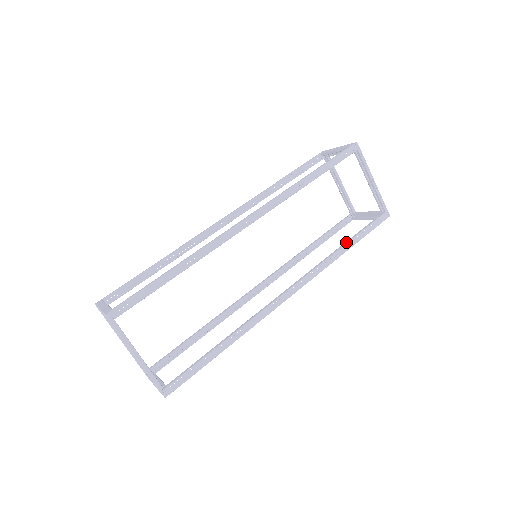
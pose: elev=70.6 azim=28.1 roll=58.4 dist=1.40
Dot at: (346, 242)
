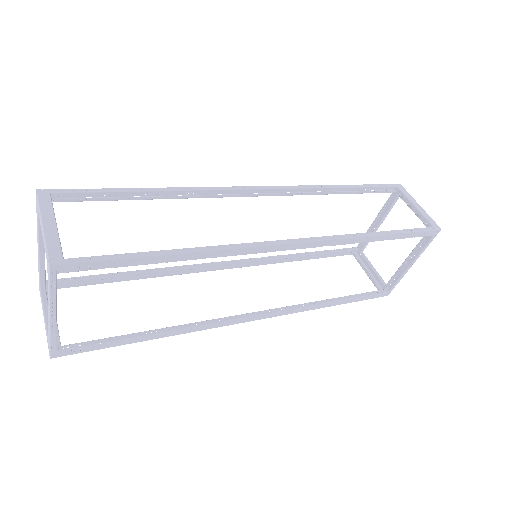
Dot at: (338, 299)
